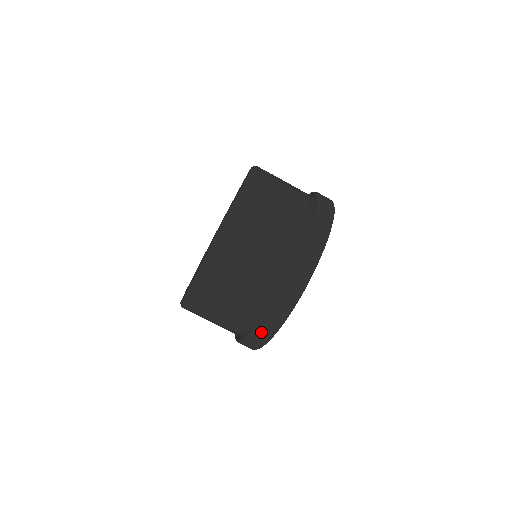
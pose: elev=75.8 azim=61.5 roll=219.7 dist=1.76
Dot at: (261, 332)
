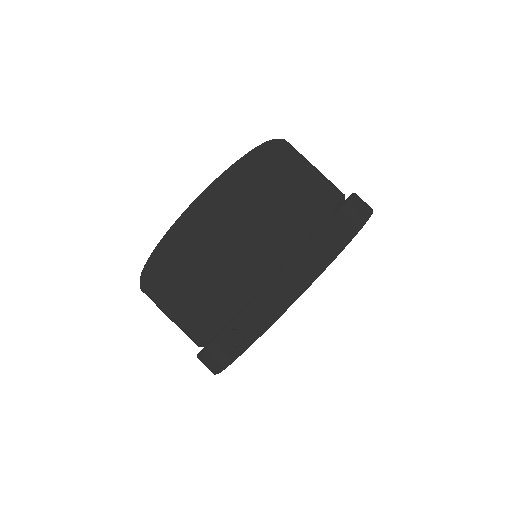
Dot at: (247, 321)
